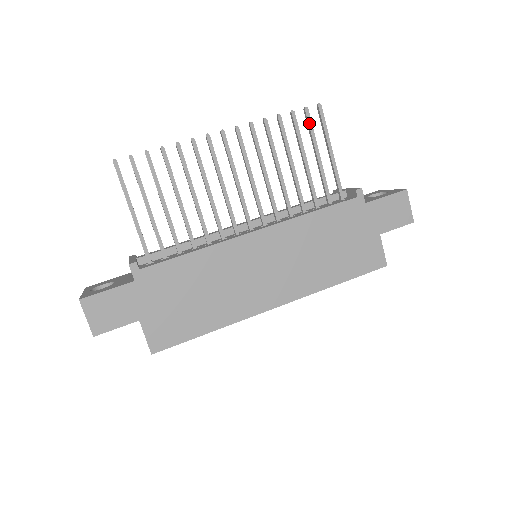
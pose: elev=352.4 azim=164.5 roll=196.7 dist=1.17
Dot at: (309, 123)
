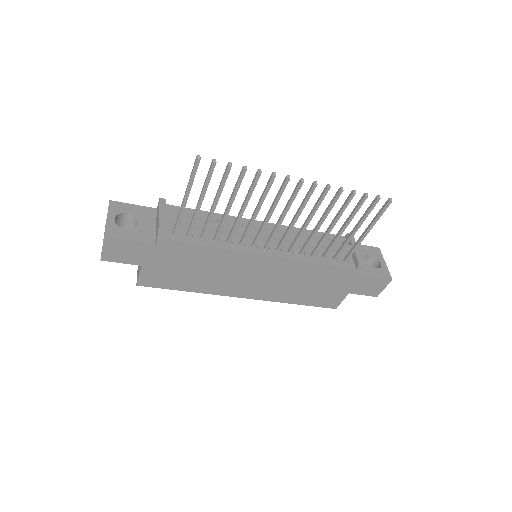
Dot at: (371, 208)
